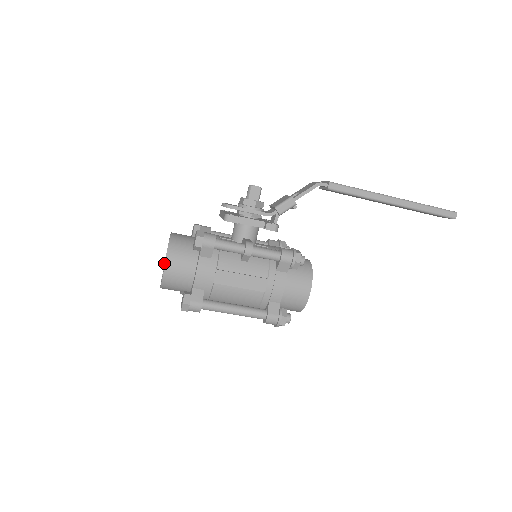
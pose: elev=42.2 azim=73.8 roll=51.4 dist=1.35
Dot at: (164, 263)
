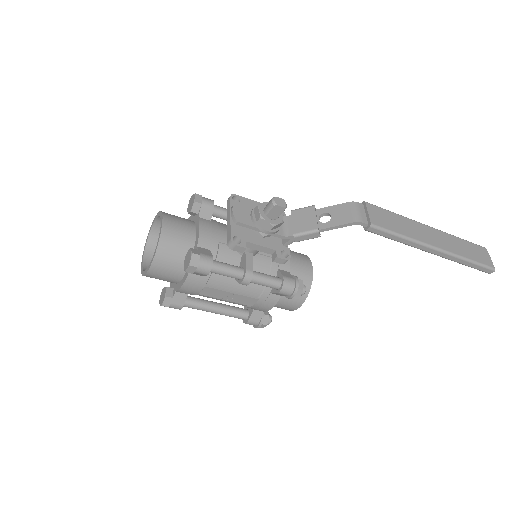
Dot at: (151, 228)
